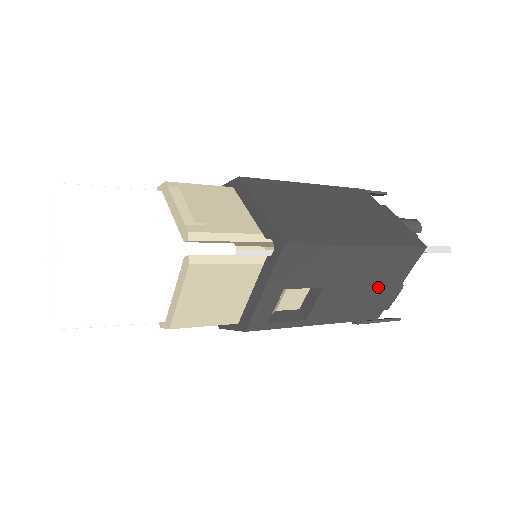
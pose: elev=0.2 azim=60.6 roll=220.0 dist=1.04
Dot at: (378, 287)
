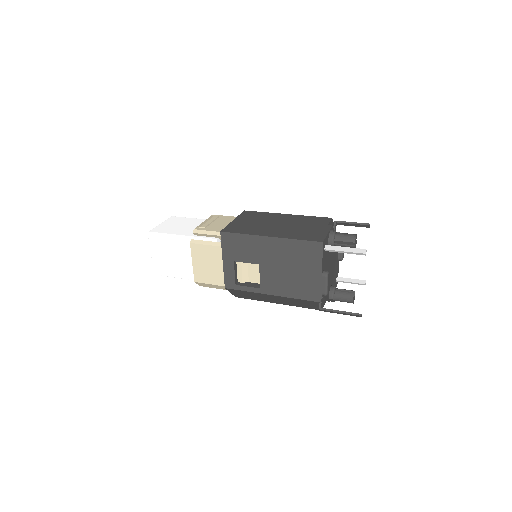
Dot at: (302, 271)
